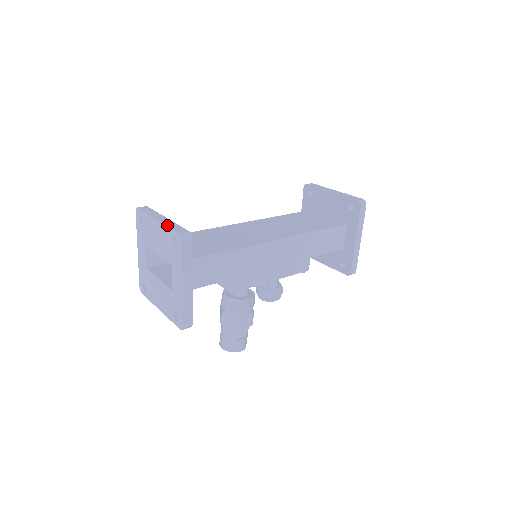
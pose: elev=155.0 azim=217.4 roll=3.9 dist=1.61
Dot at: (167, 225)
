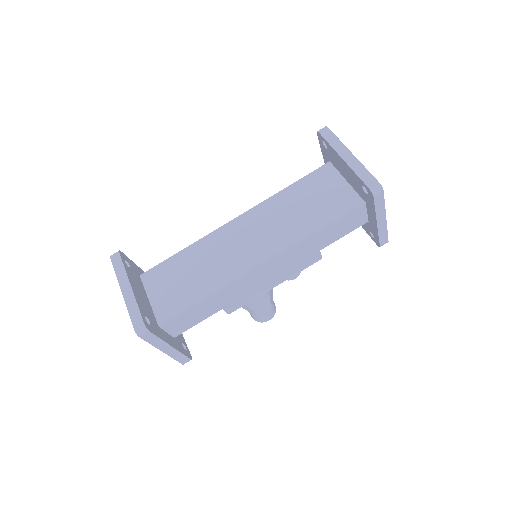
Dot at: (127, 309)
